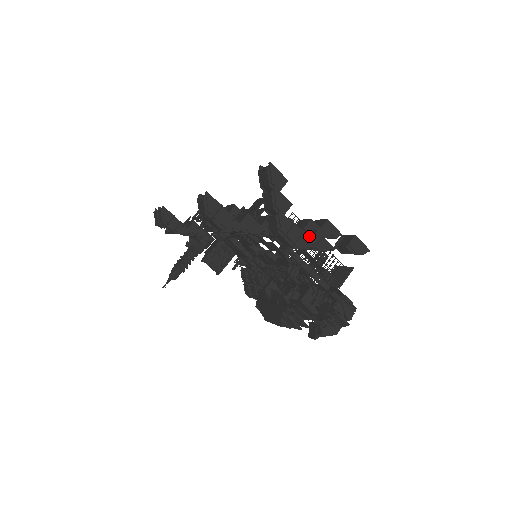
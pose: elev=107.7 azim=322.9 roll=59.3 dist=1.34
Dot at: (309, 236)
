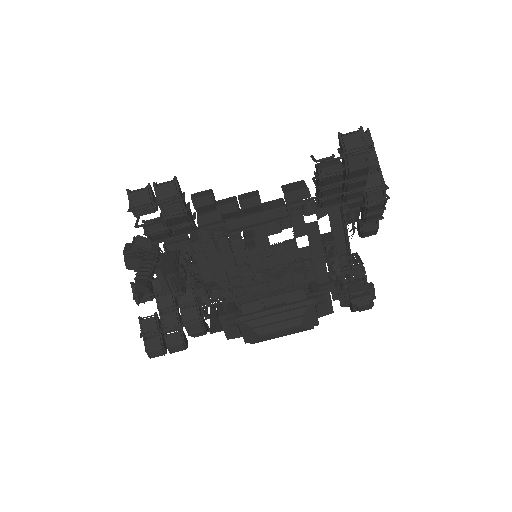
Dot at: occluded
